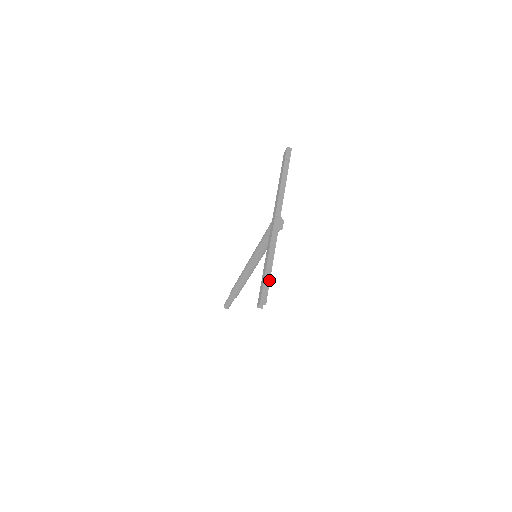
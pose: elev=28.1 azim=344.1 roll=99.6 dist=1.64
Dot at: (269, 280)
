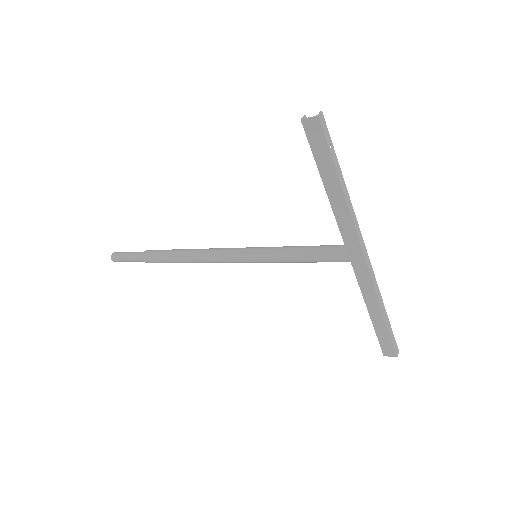
Dot at: occluded
